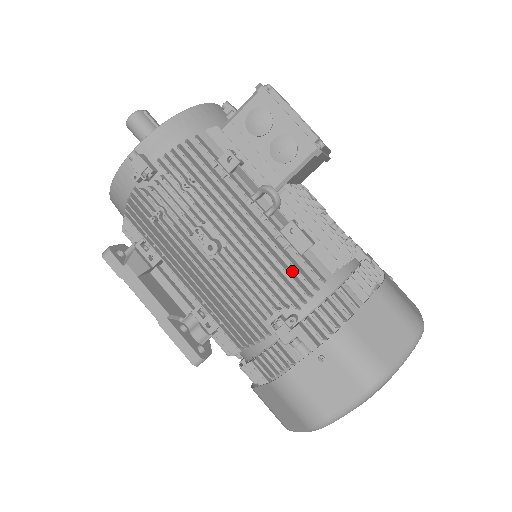
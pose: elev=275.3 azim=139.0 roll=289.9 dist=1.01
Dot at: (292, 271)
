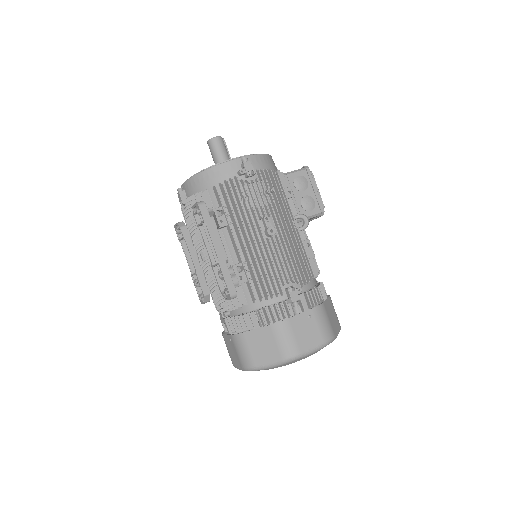
Dot at: (302, 265)
